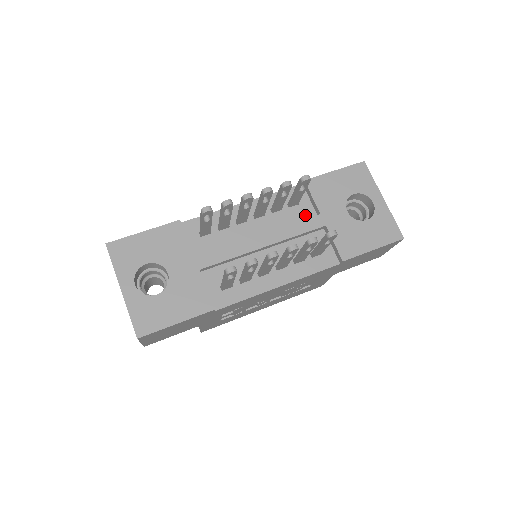
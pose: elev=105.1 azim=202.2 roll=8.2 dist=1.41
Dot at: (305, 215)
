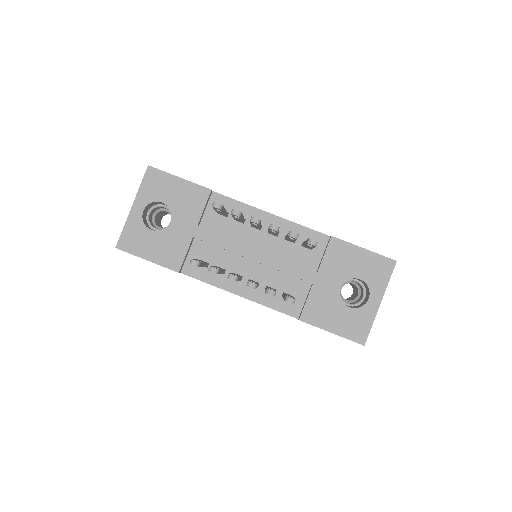
Dot at: (308, 262)
